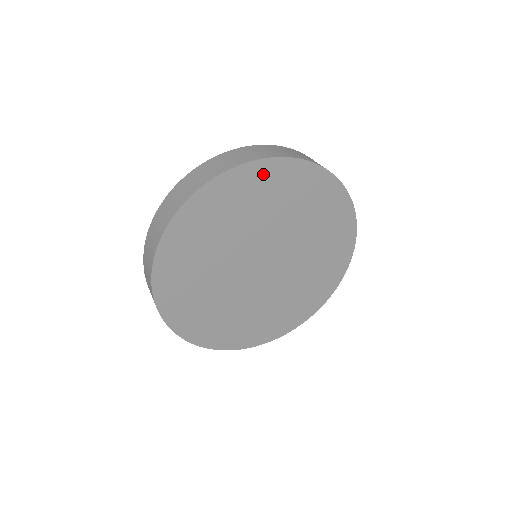
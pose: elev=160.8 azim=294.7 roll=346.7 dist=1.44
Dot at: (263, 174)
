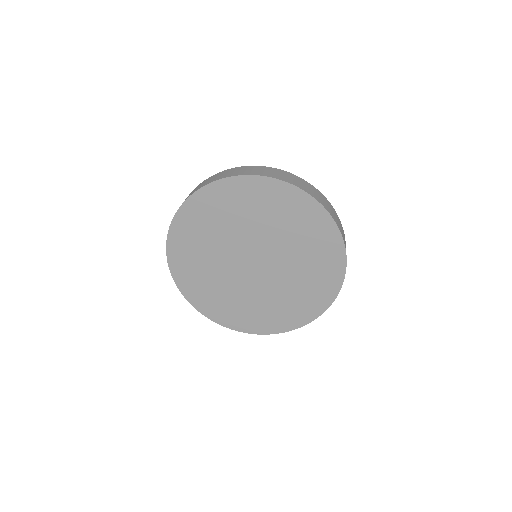
Dot at: (230, 189)
